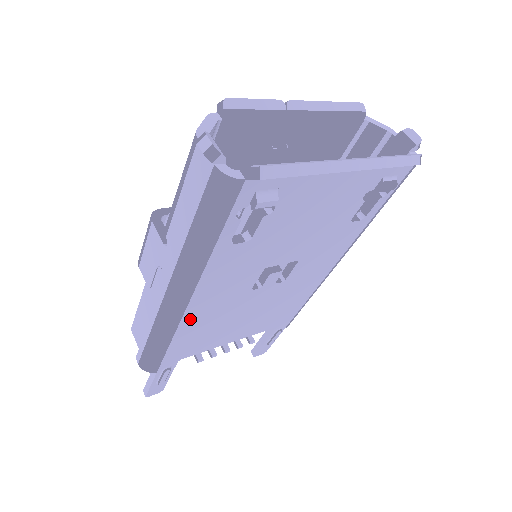
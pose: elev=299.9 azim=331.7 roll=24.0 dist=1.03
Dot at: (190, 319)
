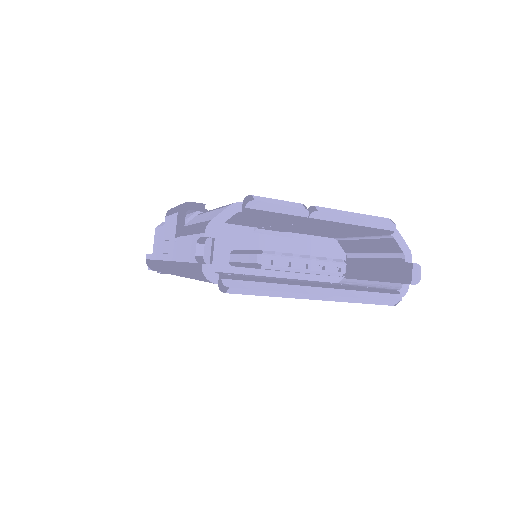
Dot at: occluded
